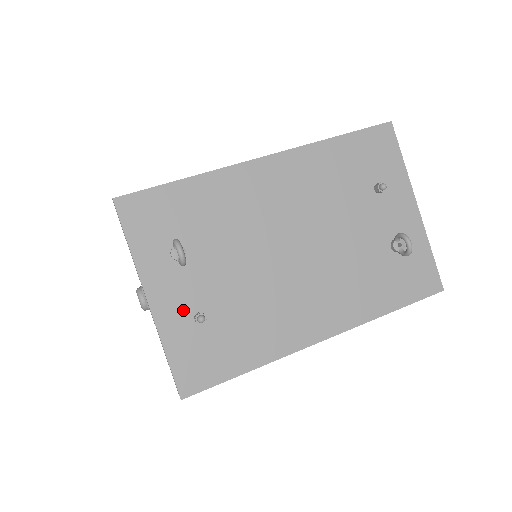
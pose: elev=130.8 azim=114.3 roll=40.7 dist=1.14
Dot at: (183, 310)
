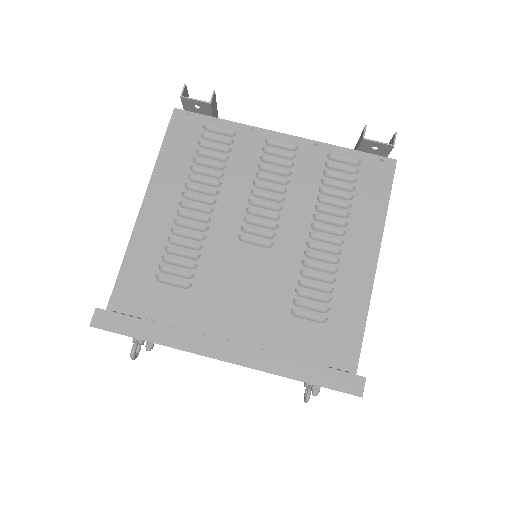
Dot at: occluded
